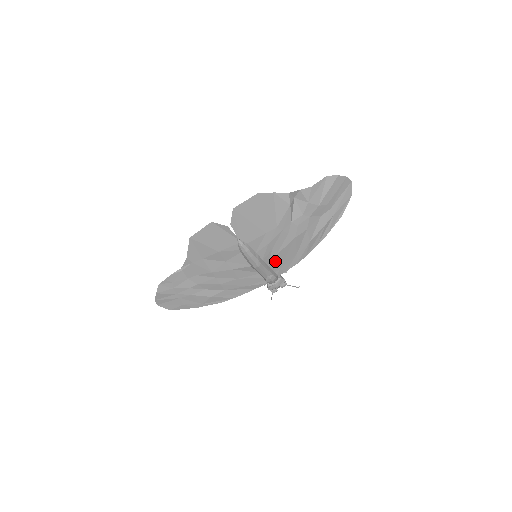
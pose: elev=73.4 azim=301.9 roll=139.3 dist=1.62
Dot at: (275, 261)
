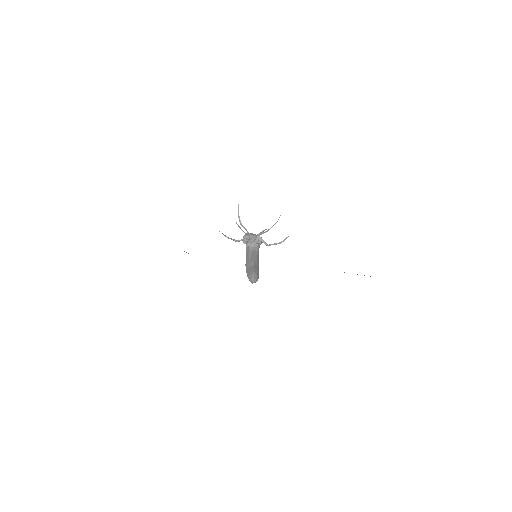
Dot at: occluded
